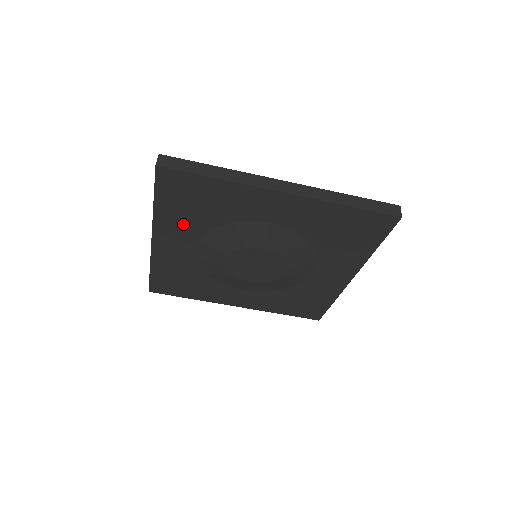
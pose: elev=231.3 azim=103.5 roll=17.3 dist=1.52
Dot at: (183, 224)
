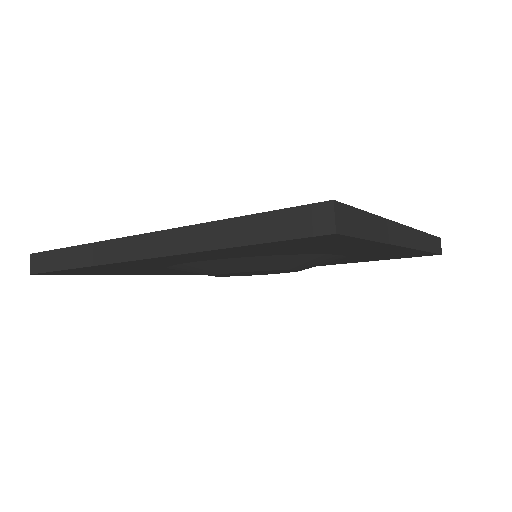
Dot at: (142, 271)
